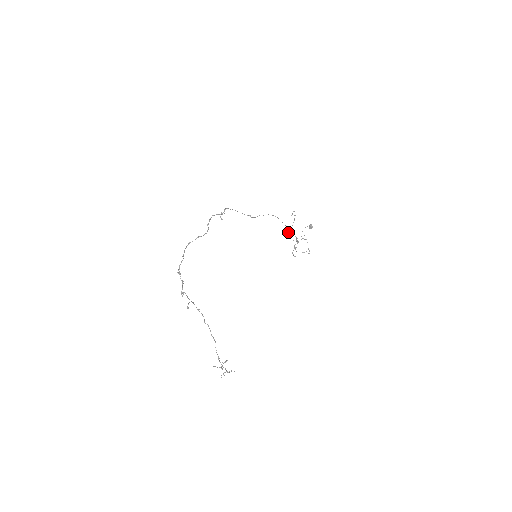
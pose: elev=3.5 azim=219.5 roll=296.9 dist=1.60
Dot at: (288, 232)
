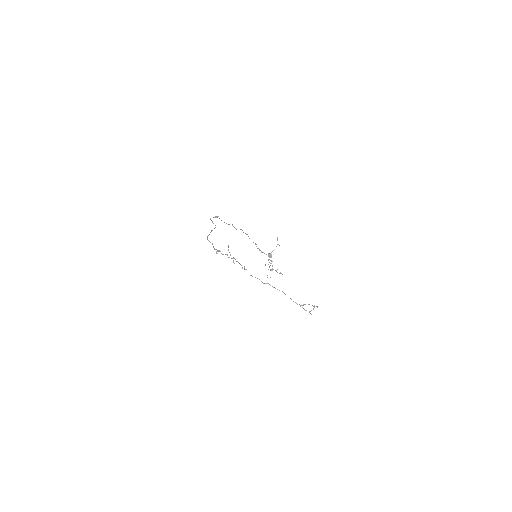
Dot at: occluded
